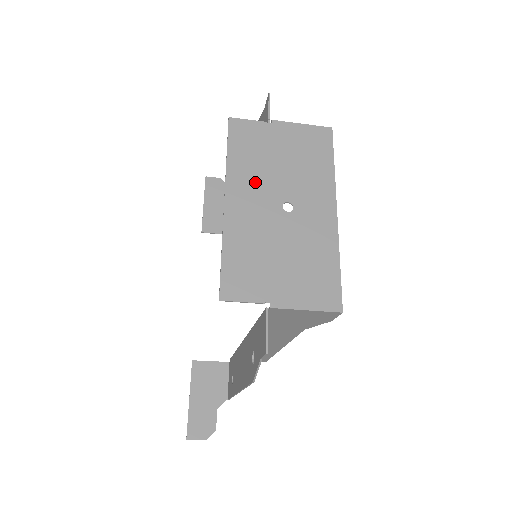
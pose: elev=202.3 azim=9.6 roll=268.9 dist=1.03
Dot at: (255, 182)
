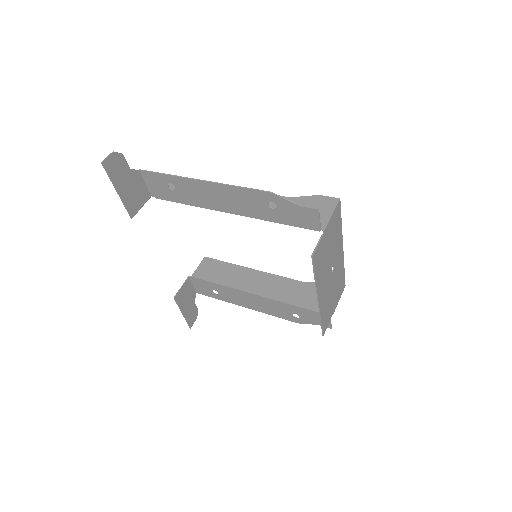
Dot at: (324, 276)
